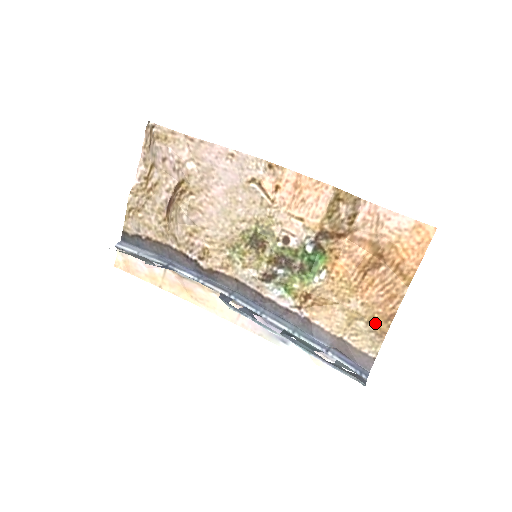
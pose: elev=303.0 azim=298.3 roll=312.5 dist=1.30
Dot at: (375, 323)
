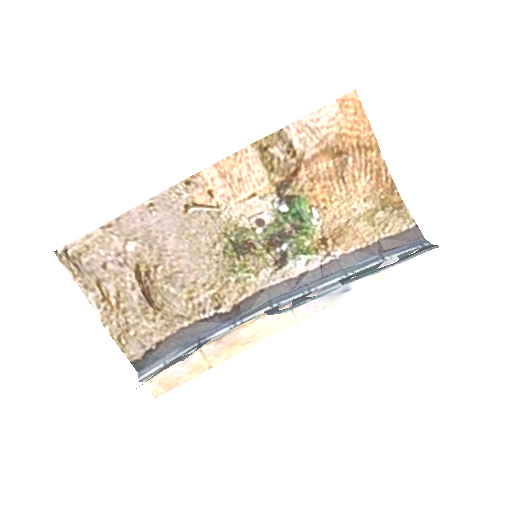
Dot at: (388, 203)
